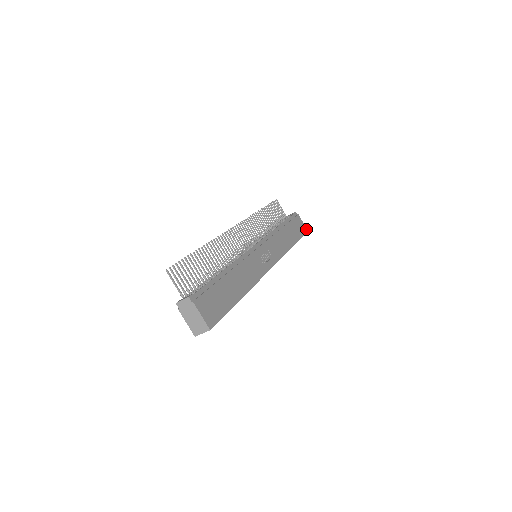
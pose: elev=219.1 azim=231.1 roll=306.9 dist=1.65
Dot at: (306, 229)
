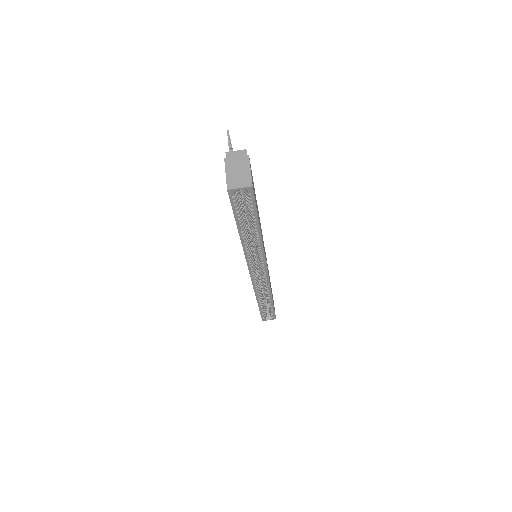
Dot at: (275, 315)
